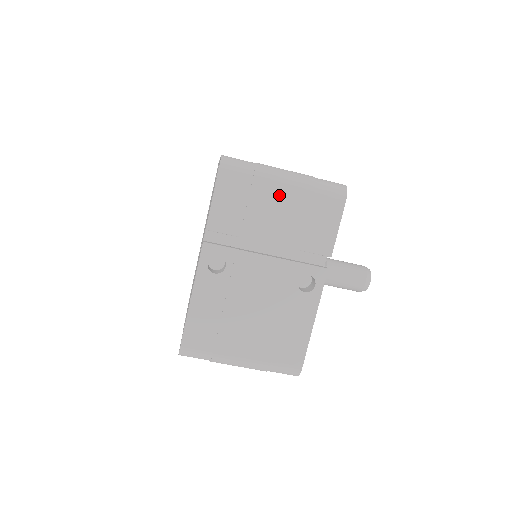
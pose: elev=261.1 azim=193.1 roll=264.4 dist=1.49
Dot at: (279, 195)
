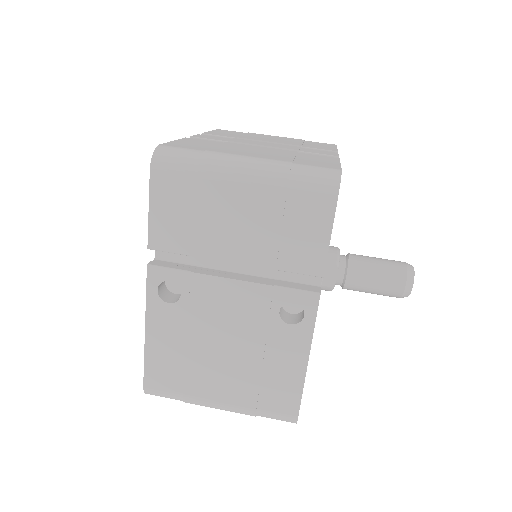
Dot at: (237, 197)
